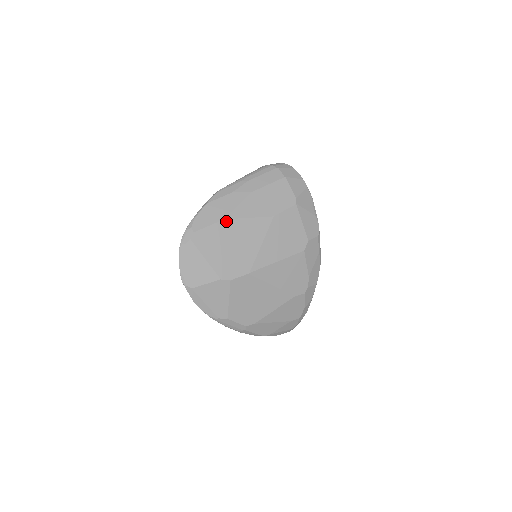
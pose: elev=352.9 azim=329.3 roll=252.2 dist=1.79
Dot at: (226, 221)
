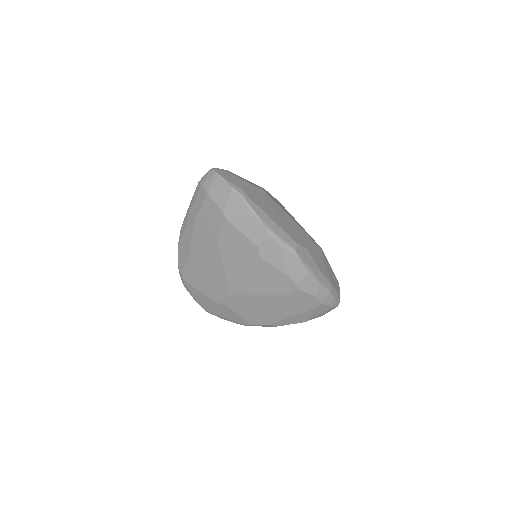
Dot at: (191, 257)
